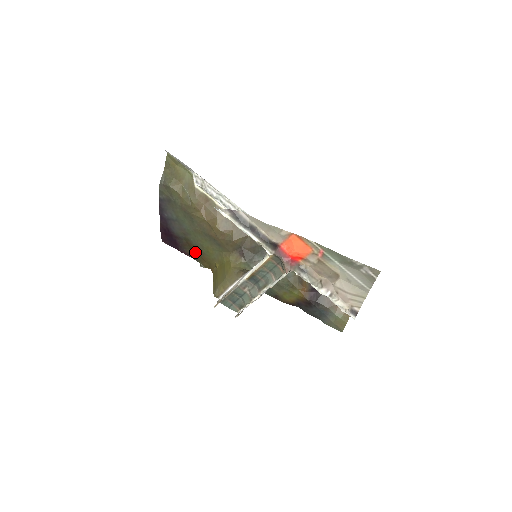
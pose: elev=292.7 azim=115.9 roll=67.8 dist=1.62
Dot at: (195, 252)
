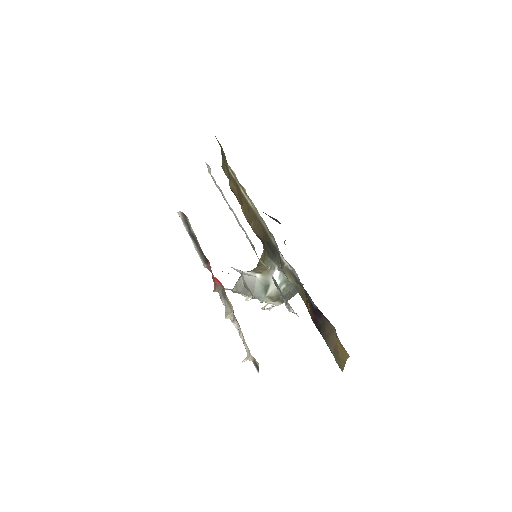
Dot at: occluded
